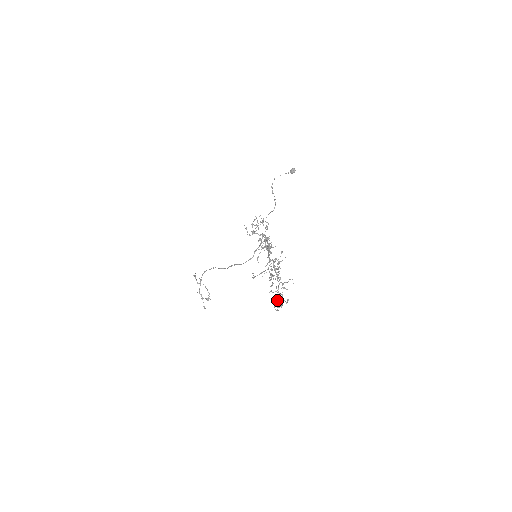
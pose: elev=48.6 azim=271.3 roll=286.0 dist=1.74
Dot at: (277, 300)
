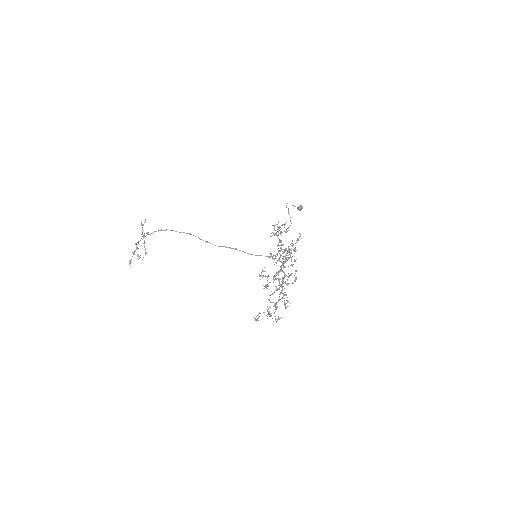
Dot at: (269, 311)
